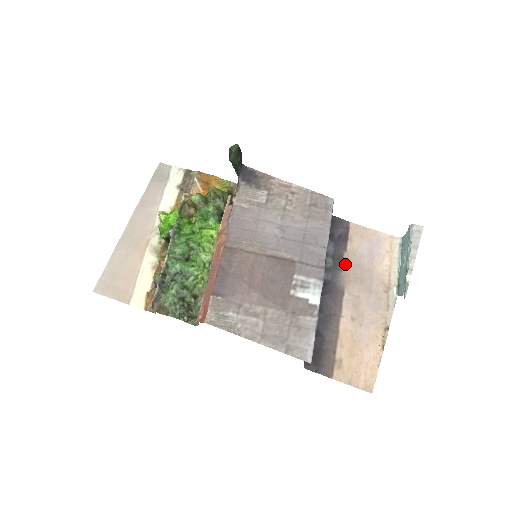
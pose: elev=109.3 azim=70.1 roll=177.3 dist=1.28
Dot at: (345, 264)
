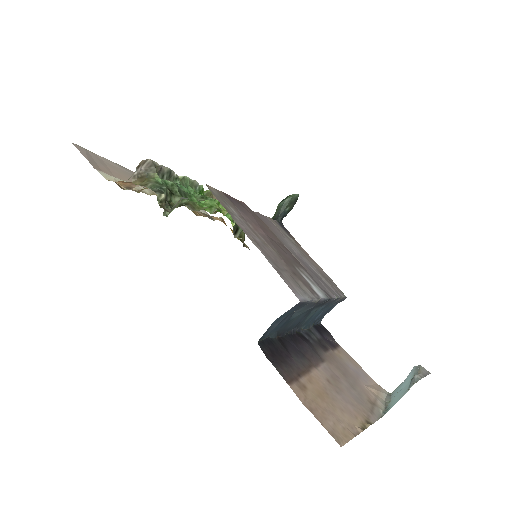
Dot at: (329, 353)
